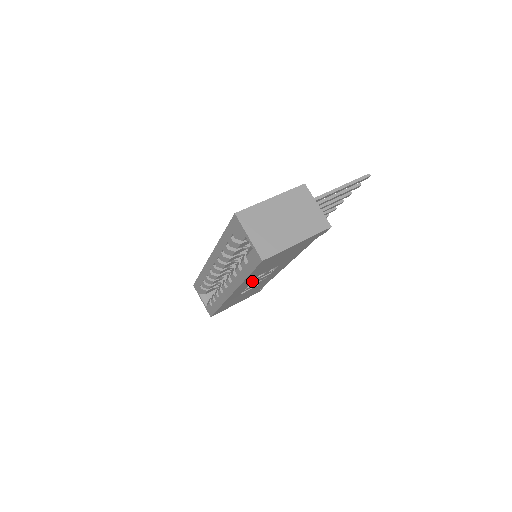
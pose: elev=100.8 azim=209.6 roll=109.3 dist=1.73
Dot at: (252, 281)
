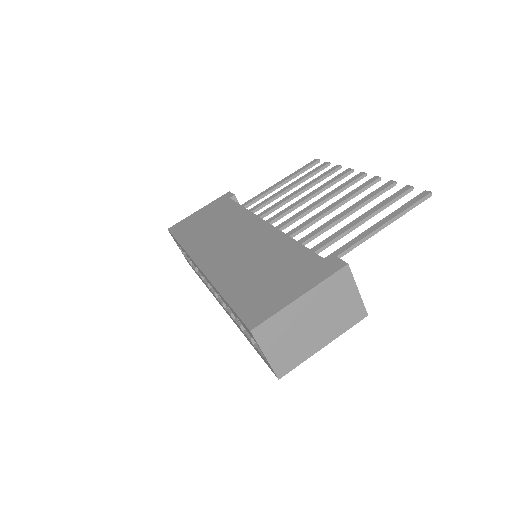
Dot at: occluded
